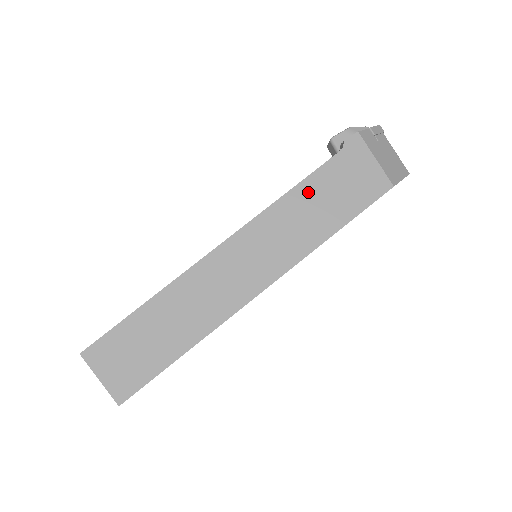
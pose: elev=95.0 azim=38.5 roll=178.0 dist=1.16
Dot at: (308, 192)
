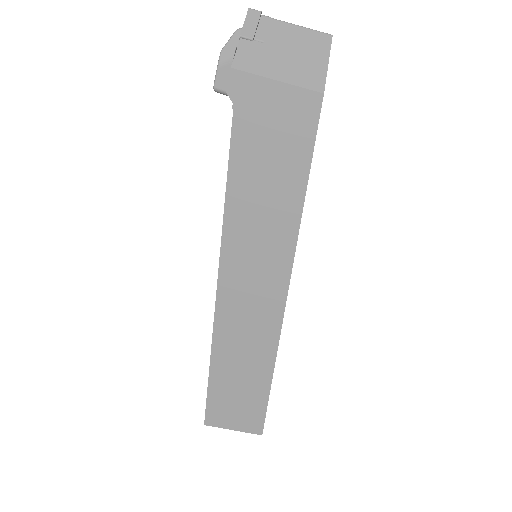
Dot at: (243, 182)
